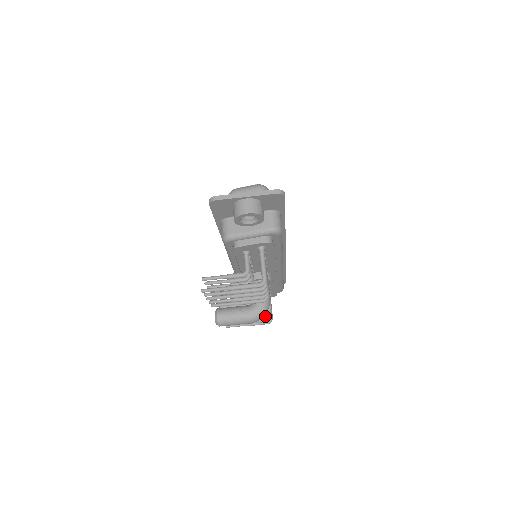
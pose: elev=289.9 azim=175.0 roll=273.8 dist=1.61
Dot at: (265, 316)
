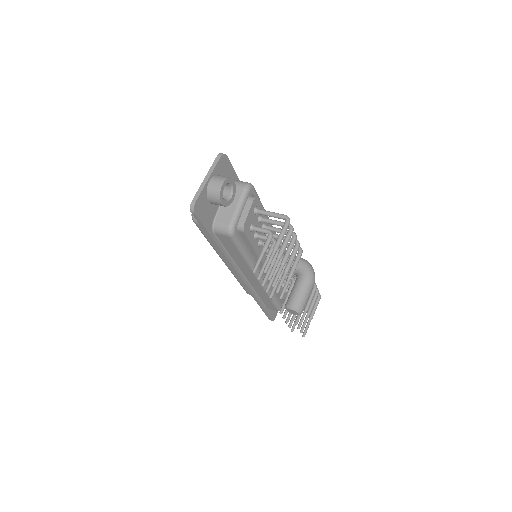
Dot at: occluded
